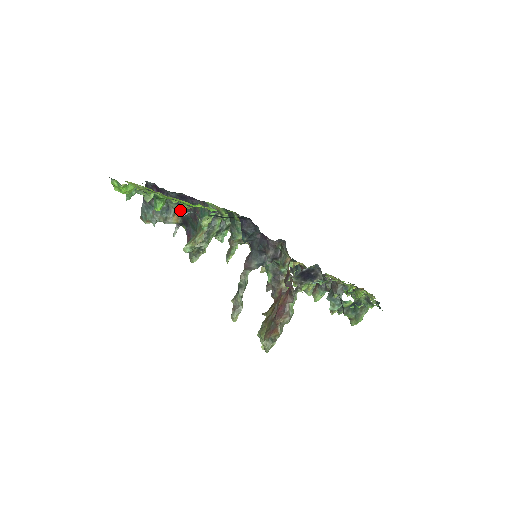
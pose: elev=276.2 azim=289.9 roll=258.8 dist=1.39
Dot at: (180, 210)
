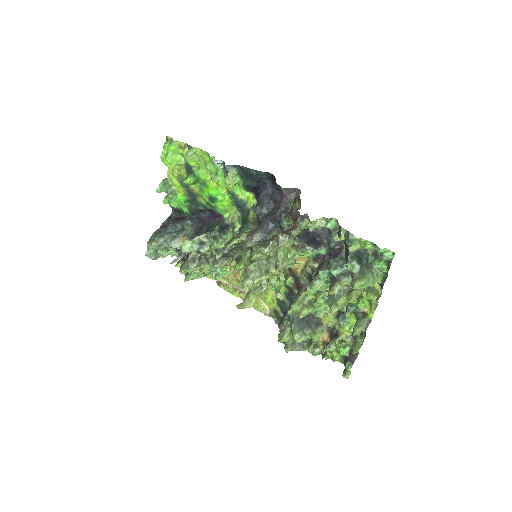
Dot at: (192, 234)
